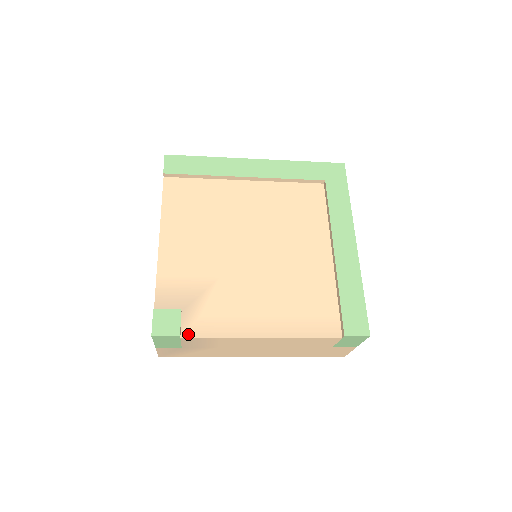
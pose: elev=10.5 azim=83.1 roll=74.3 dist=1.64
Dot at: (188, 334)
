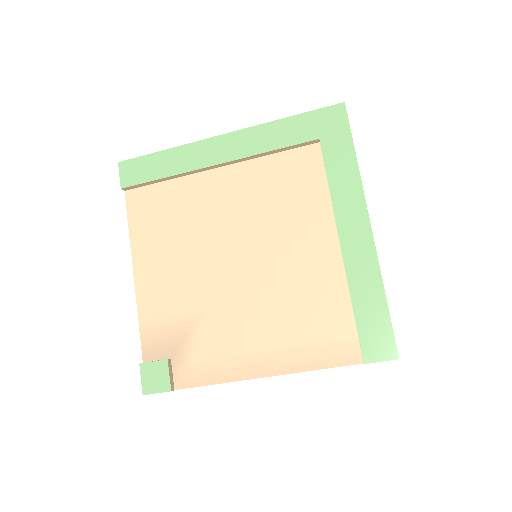
Dot at: (182, 385)
